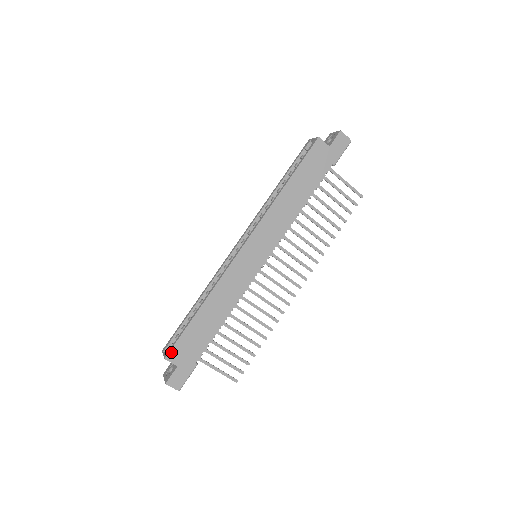
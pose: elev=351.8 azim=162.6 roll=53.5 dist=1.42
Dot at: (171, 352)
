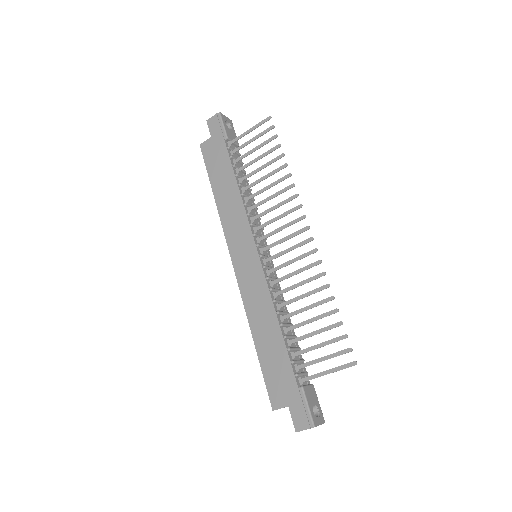
Dot at: (271, 400)
